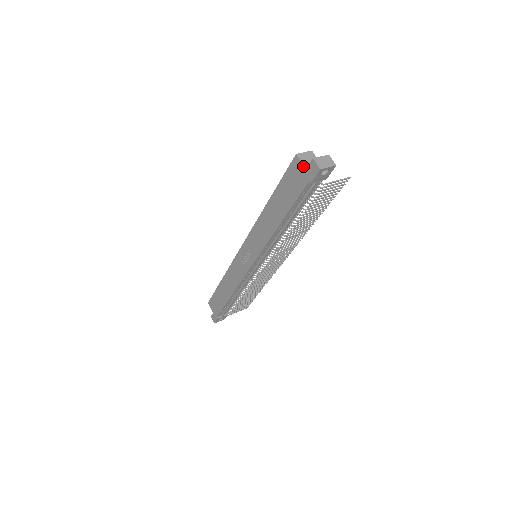
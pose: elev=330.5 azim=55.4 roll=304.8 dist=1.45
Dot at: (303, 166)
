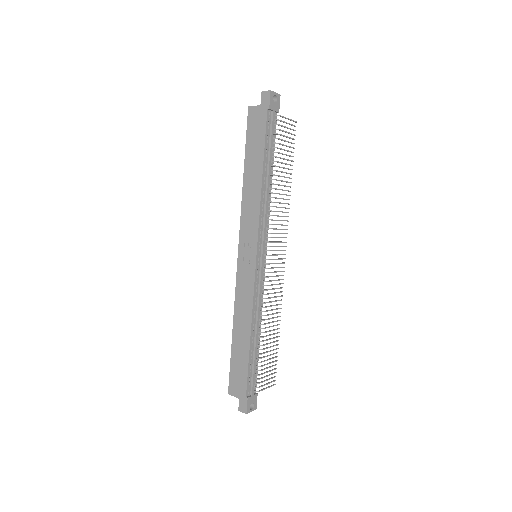
Dot at: (257, 106)
